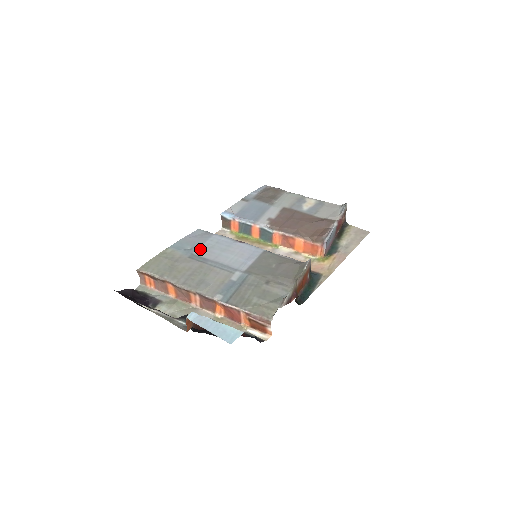
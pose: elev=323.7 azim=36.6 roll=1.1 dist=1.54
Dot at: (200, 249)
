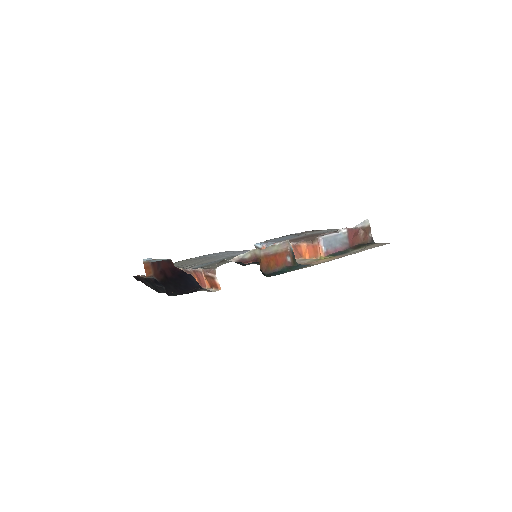
Dot at: (214, 255)
